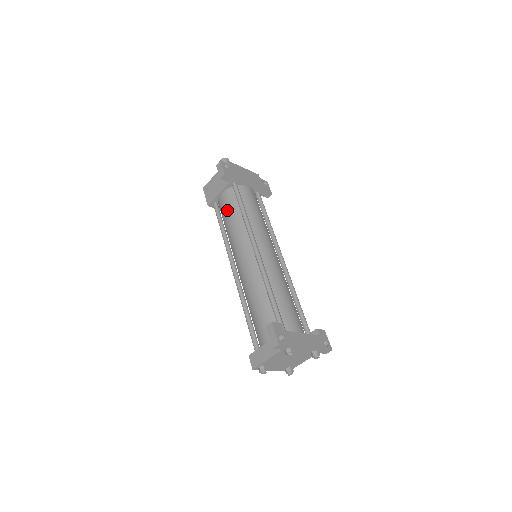
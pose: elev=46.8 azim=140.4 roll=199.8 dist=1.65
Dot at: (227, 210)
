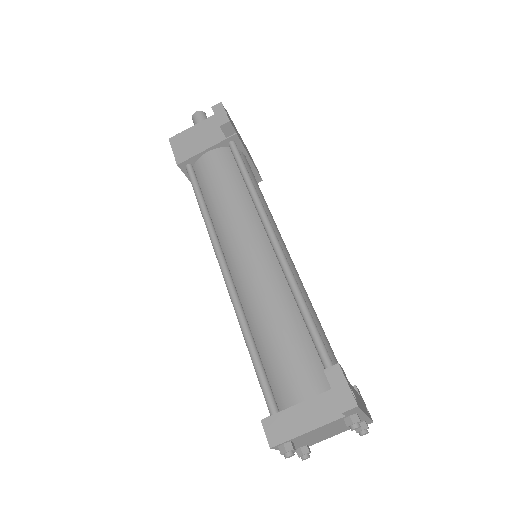
Dot at: (218, 176)
